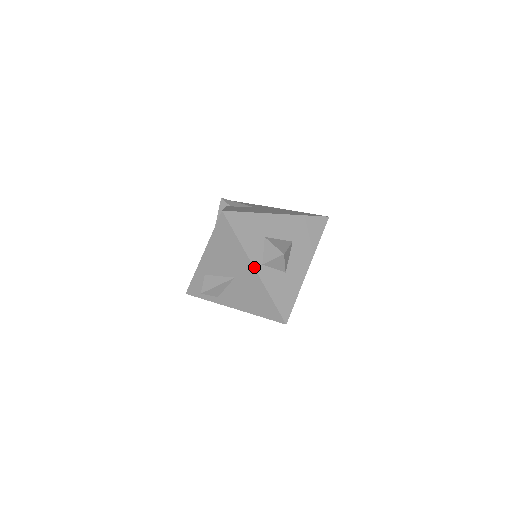
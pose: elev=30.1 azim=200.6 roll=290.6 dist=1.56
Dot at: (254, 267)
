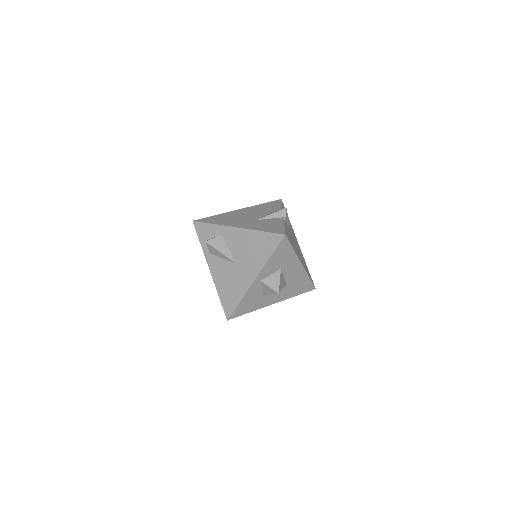
Dot at: (256, 278)
